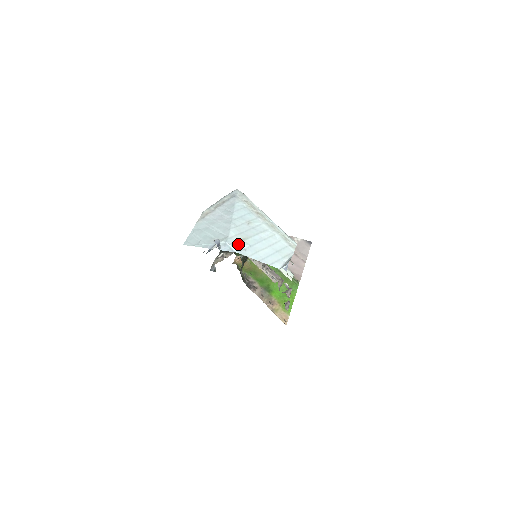
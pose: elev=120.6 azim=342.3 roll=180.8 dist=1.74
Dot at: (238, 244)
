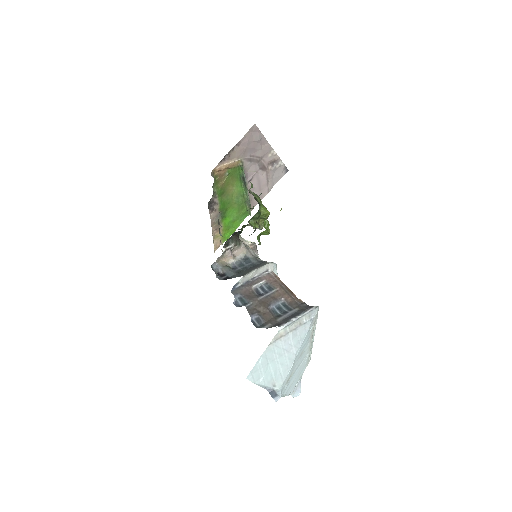
Dot at: (285, 386)
